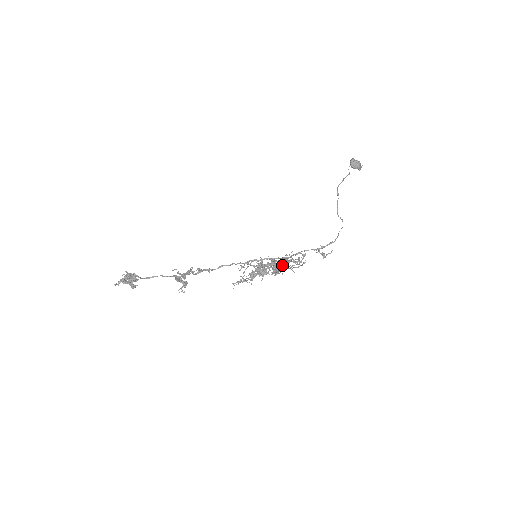
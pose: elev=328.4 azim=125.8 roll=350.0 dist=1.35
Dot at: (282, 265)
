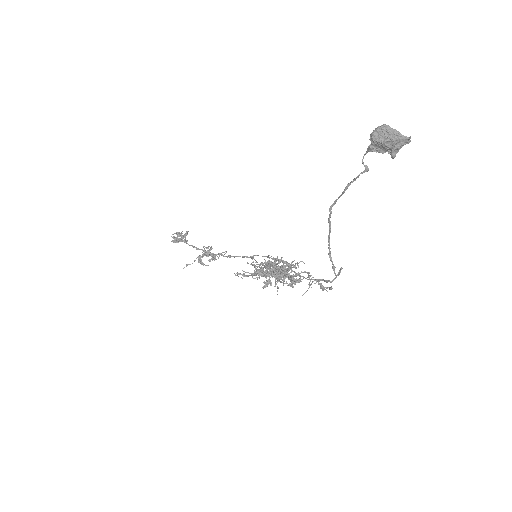
Dot at: (279, 279)
